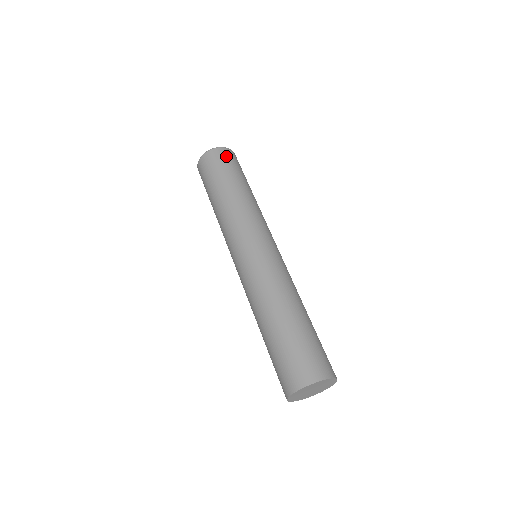
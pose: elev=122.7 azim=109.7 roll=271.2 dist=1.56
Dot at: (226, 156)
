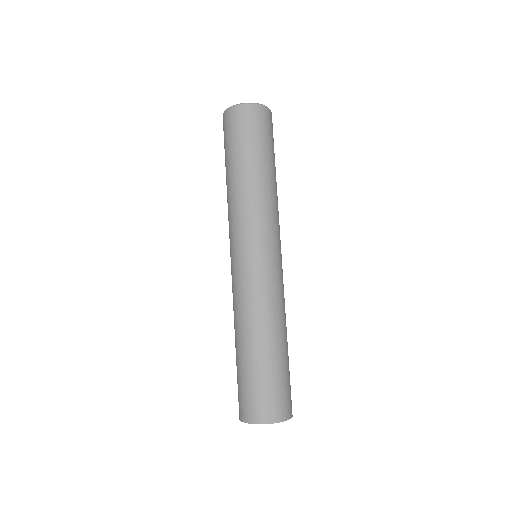
Dot at: (257, 119)
